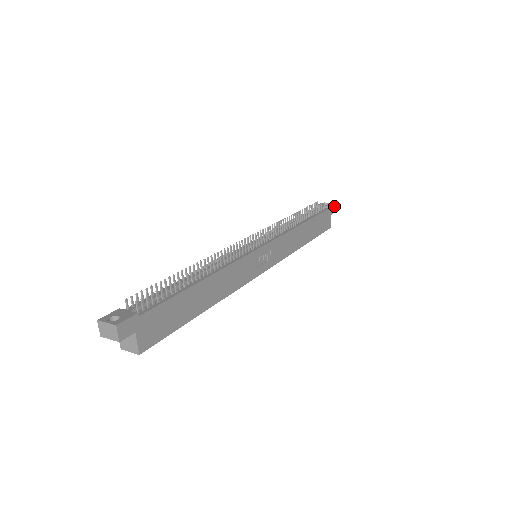
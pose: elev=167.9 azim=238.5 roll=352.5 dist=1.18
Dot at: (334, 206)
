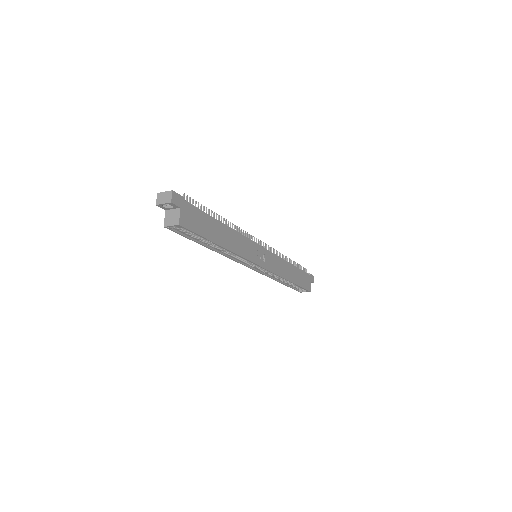
Dot at: (313, 278)
